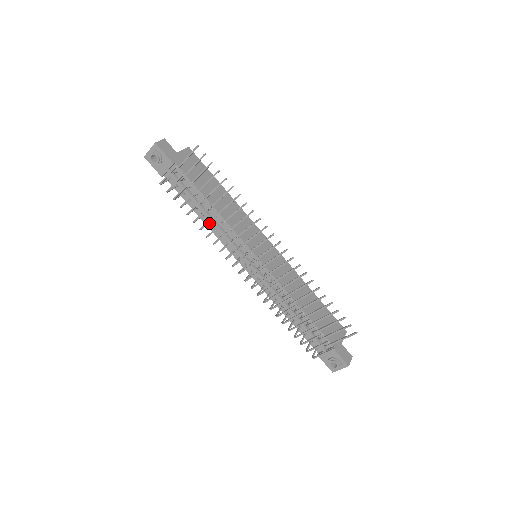
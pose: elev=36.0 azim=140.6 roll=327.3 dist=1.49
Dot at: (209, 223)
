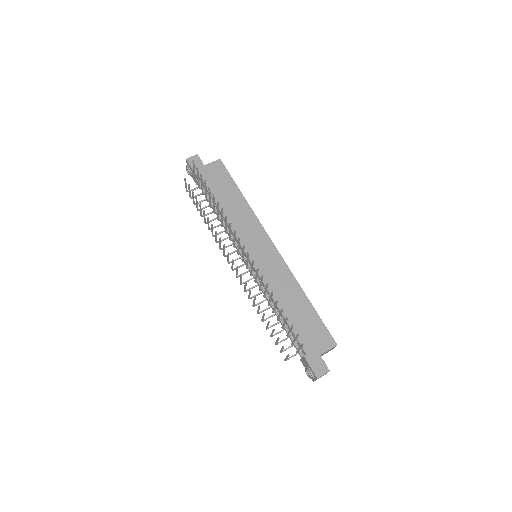
Dot at: occluded
